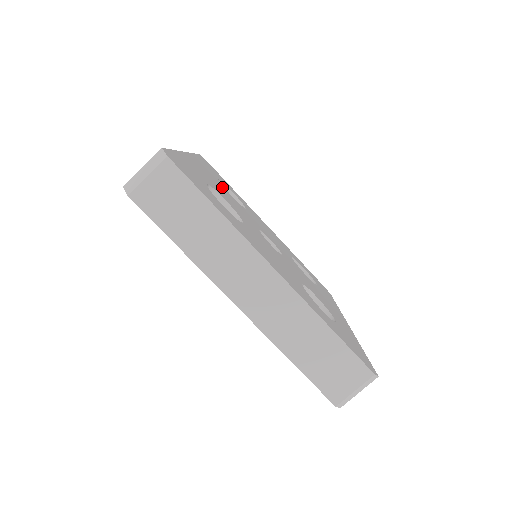
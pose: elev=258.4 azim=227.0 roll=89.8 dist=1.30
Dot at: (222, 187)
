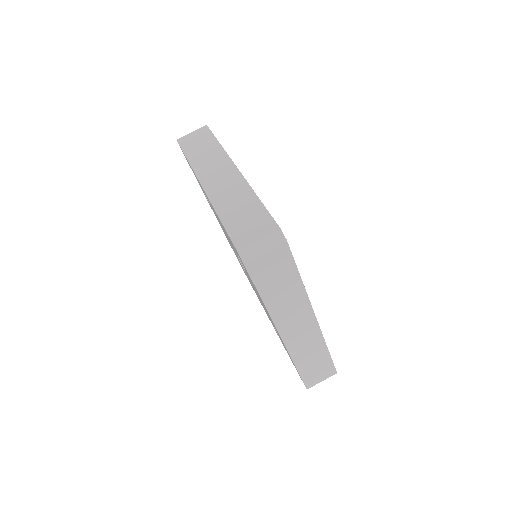
Dot at: occluded
